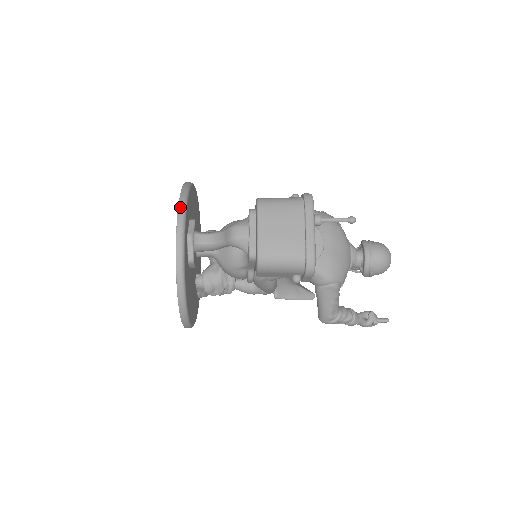
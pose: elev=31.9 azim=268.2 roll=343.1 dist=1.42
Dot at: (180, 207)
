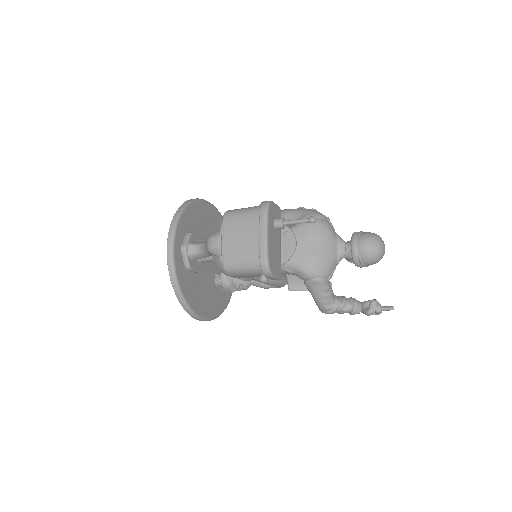
Dot at: (171, 225)
